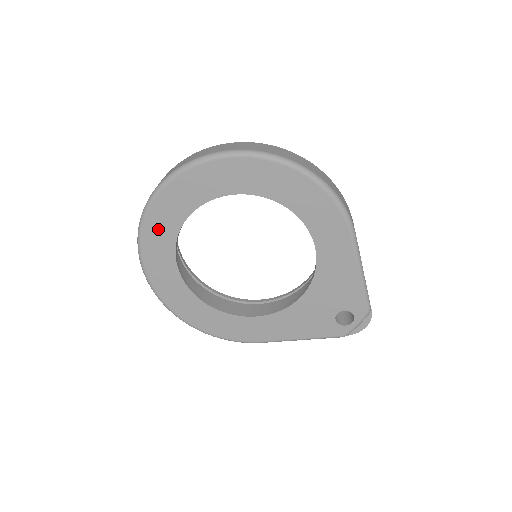
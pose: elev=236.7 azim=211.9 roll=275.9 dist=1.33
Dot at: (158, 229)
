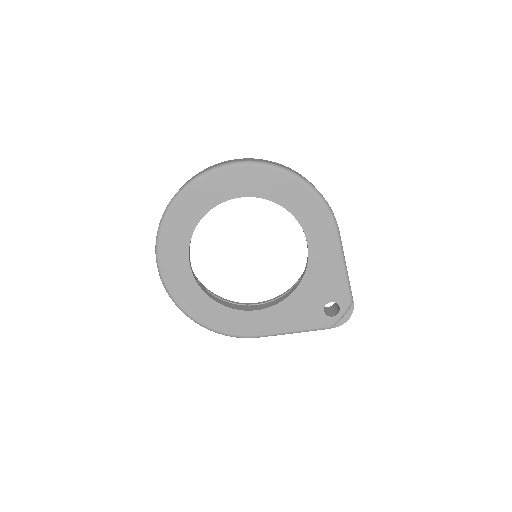
Dot at: (176, 228)
